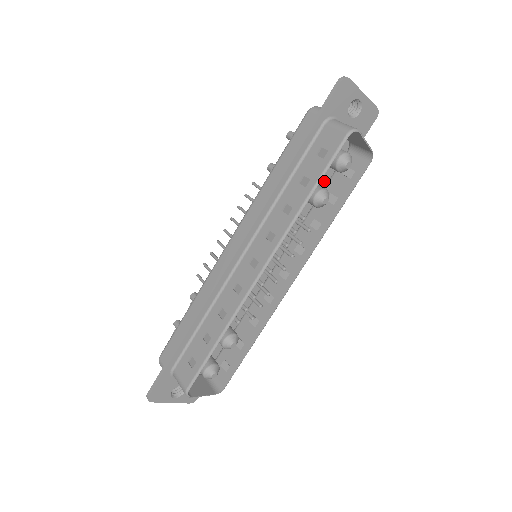
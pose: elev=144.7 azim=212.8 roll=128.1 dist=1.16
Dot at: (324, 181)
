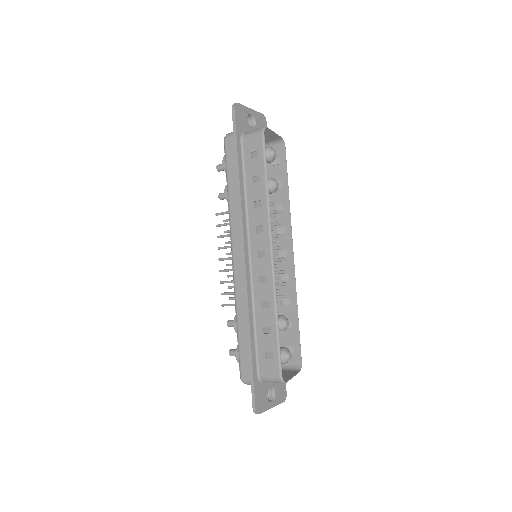
Dot at: occluded
